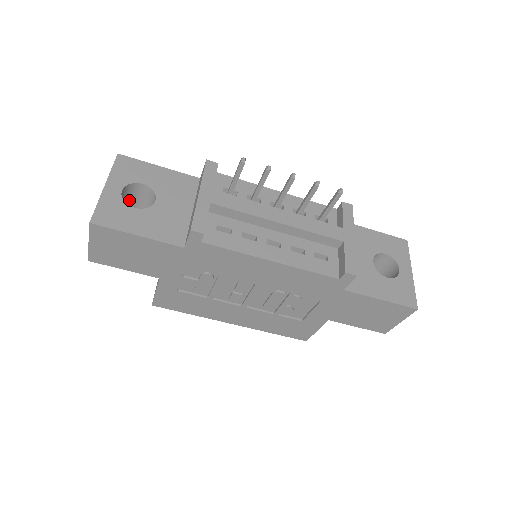
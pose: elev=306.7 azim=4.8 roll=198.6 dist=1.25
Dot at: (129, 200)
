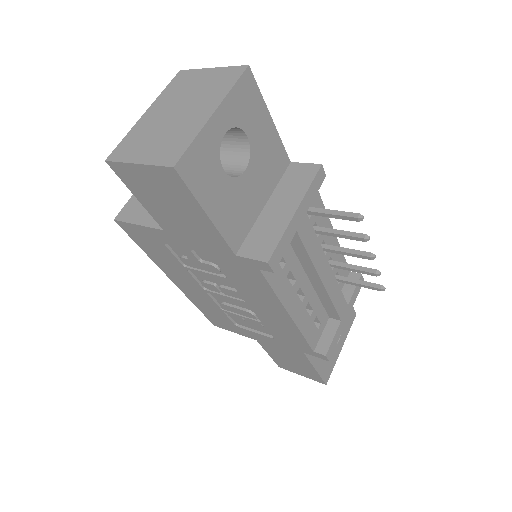
Dot at: occluded
